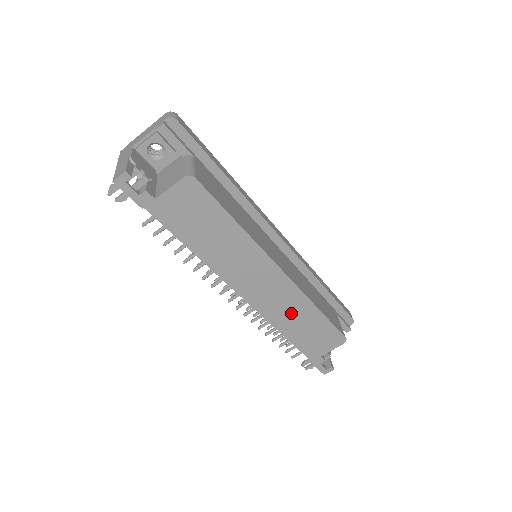
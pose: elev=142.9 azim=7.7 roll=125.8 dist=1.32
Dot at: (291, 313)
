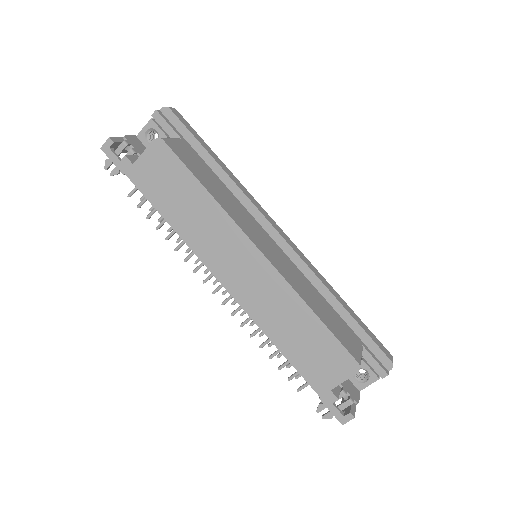
Dot at: (280, 313)
